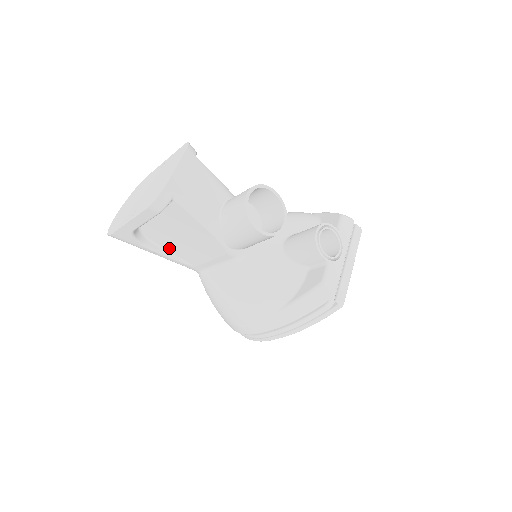
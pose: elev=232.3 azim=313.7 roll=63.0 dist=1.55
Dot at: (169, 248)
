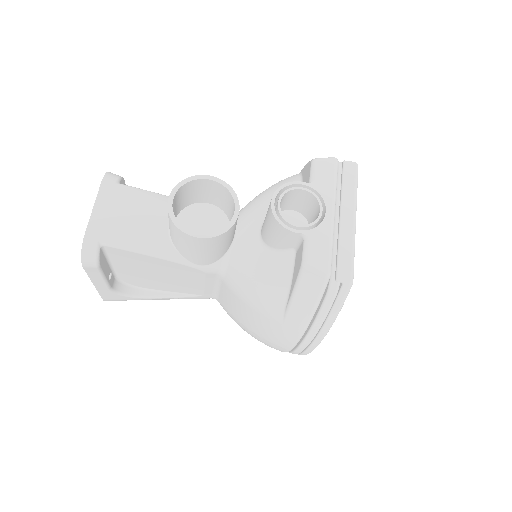
Dot at: (164, 289)
